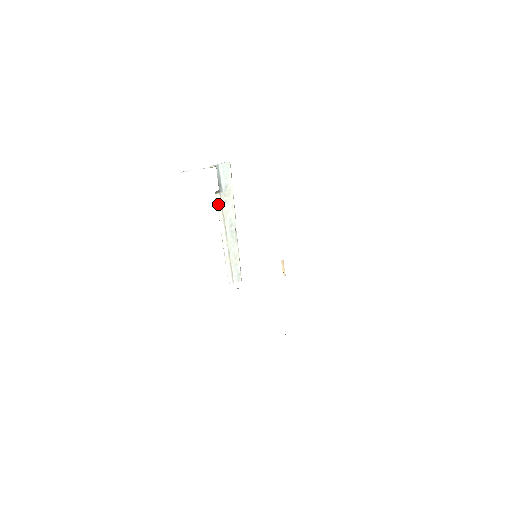
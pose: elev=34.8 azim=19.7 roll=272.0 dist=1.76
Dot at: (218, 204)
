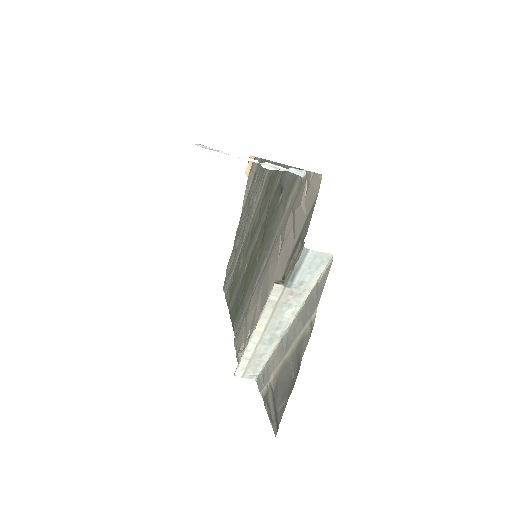
Dot at: (272, 298)
